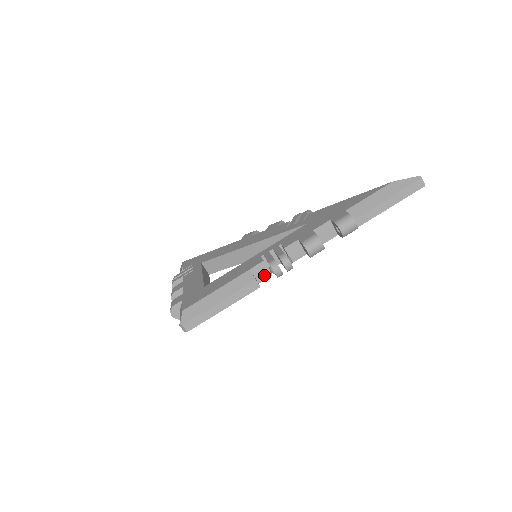
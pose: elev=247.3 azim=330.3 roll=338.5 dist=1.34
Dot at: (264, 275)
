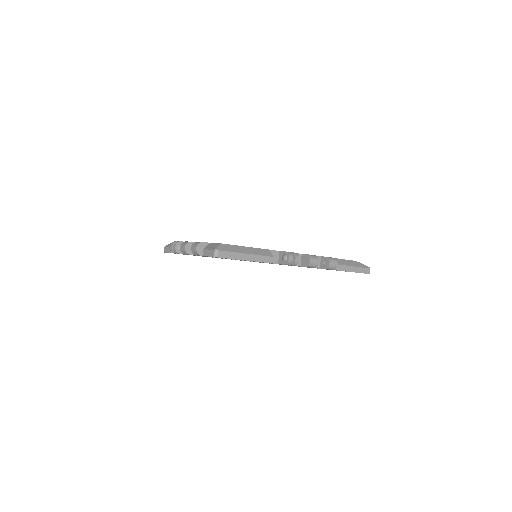
Dot at: (274, 260)
